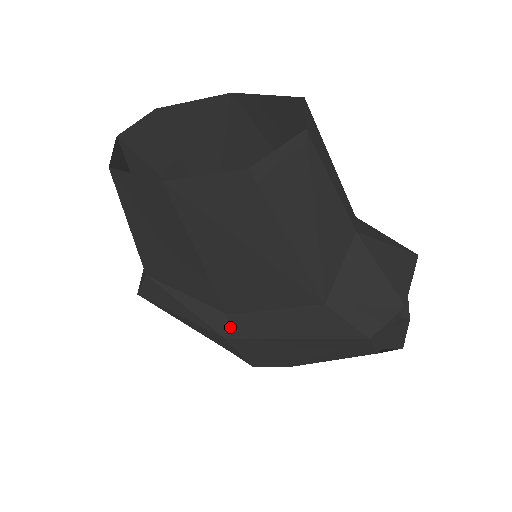
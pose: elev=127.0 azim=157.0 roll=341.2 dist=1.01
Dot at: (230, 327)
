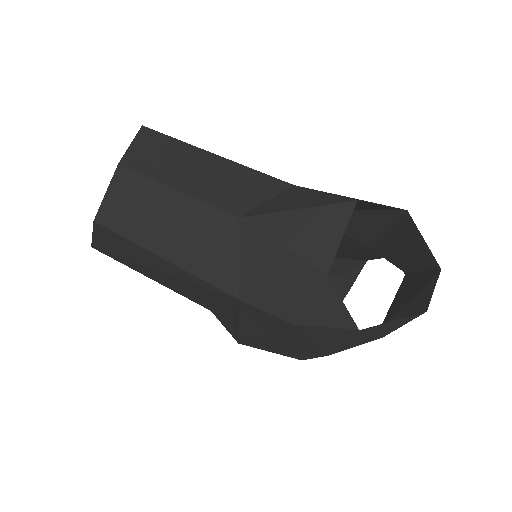
Dot at: (235, 333)
